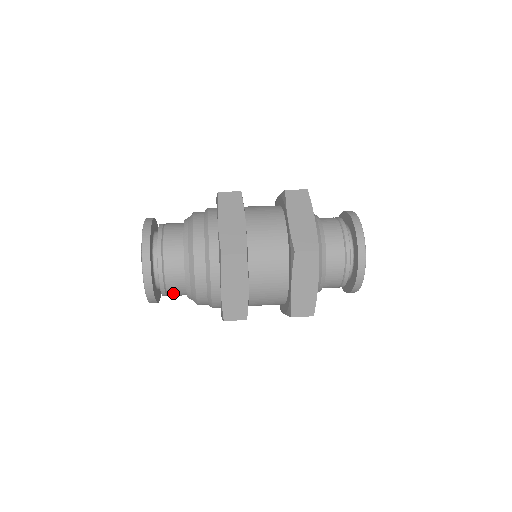
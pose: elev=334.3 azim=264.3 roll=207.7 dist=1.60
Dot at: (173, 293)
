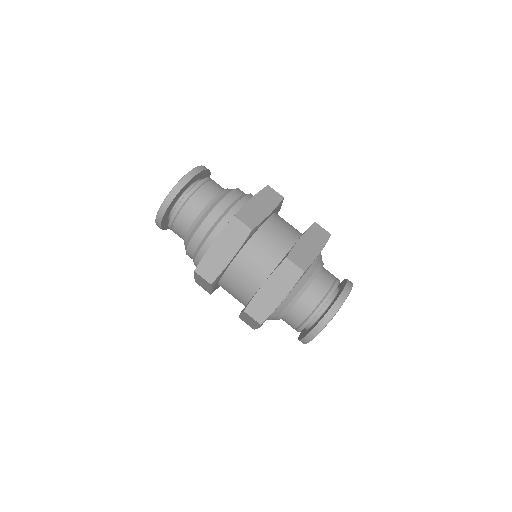
Dot at: occluded
